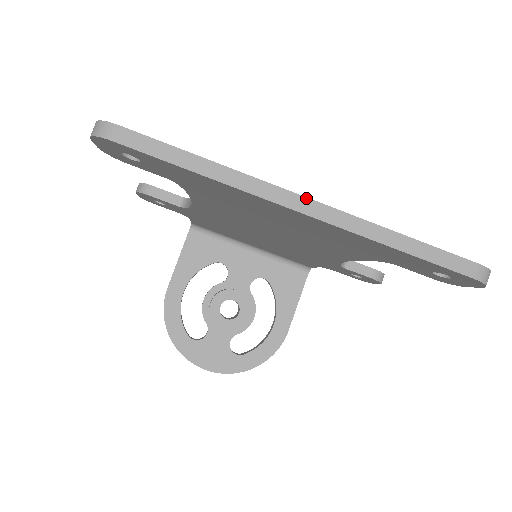
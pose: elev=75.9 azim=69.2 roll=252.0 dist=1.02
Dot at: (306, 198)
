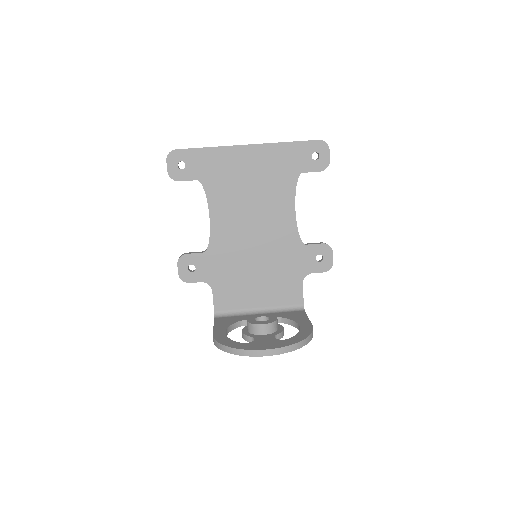
Dot at: occluded
